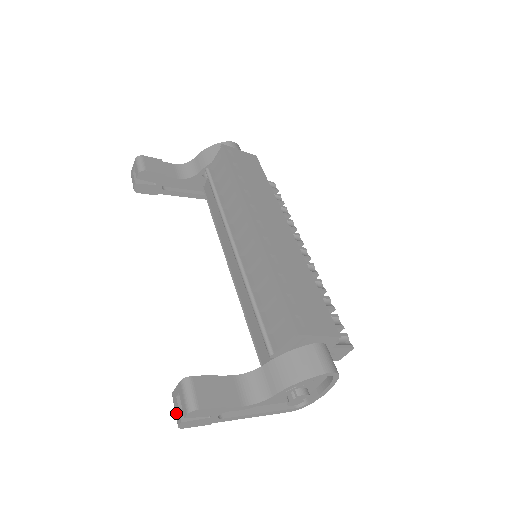
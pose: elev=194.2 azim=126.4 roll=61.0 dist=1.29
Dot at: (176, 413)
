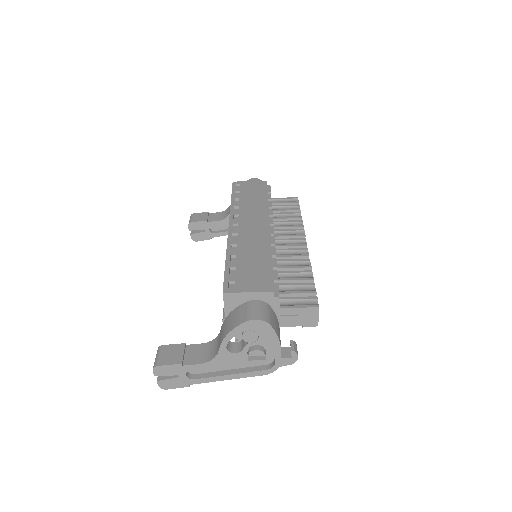
Dot at: occluded
